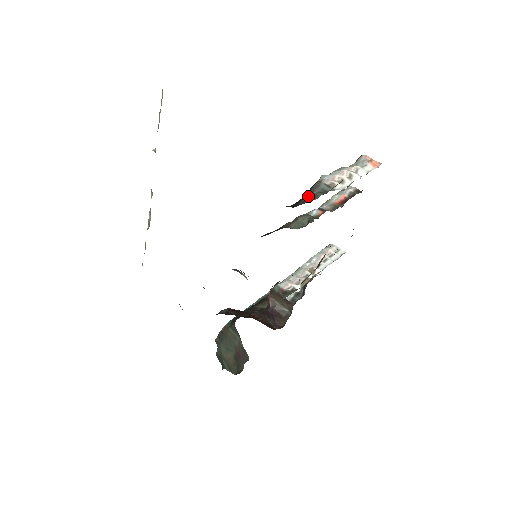
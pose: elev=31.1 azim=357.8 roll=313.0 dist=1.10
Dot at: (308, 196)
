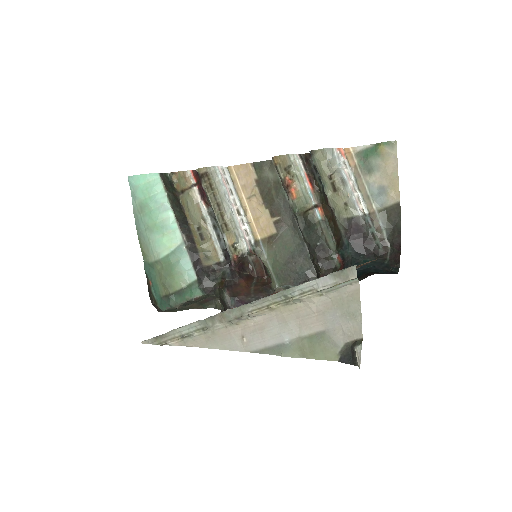
Dot at: (369, 236)
